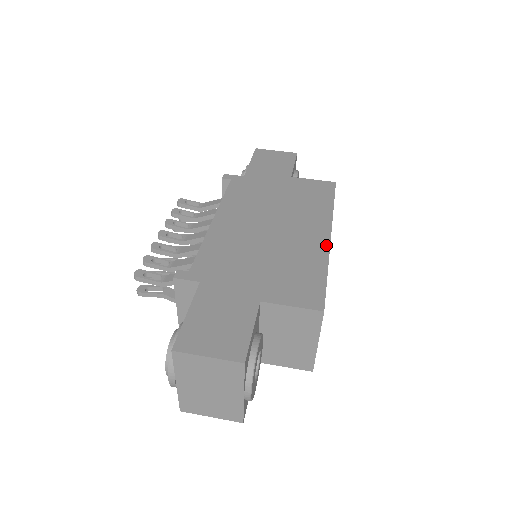
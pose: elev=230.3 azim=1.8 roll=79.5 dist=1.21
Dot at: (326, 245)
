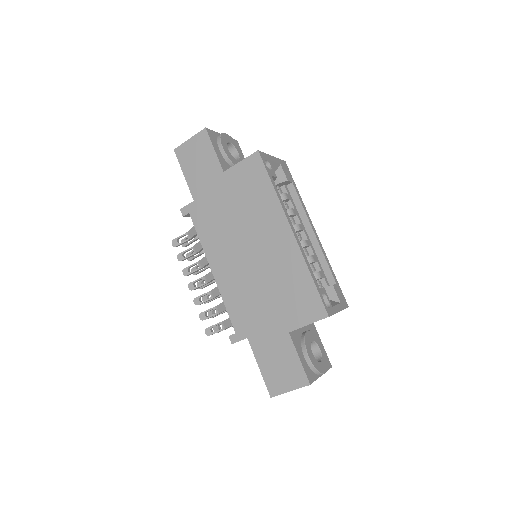
Dot at: (295, 246)
